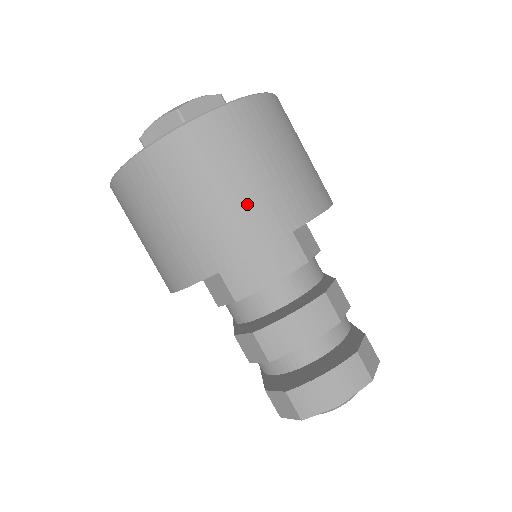
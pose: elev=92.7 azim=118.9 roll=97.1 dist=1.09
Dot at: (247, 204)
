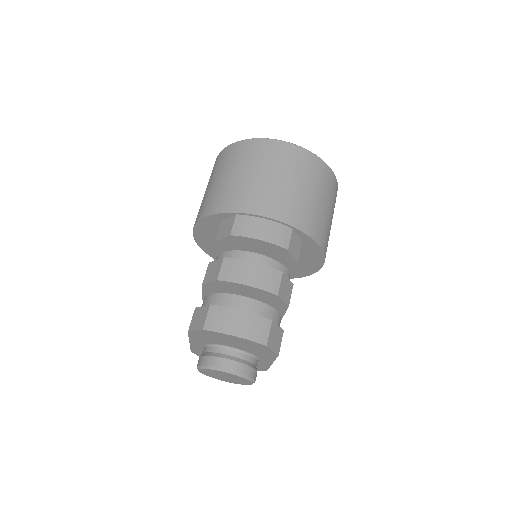
Dot at: (282, 194)
